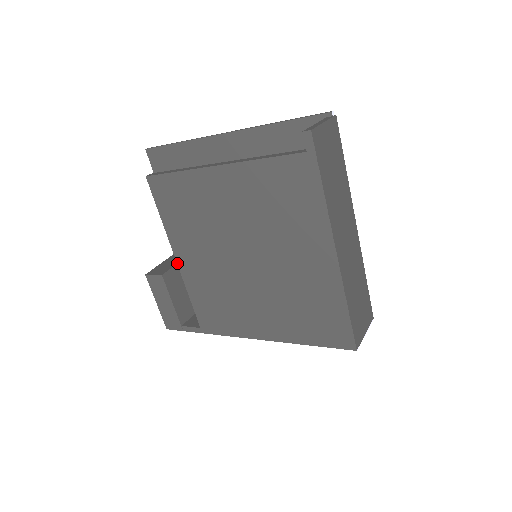
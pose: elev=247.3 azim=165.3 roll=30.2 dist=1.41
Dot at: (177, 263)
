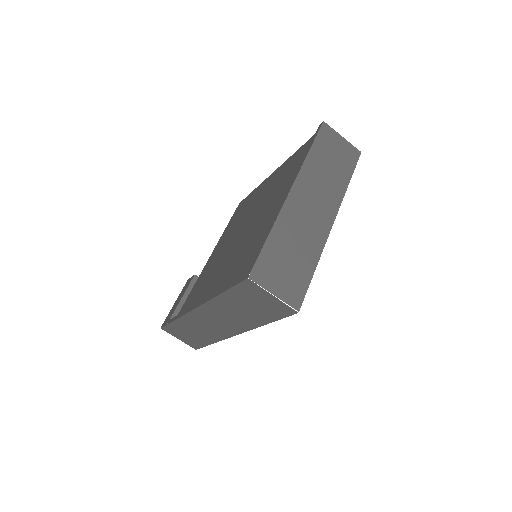
Dot at: occluded
